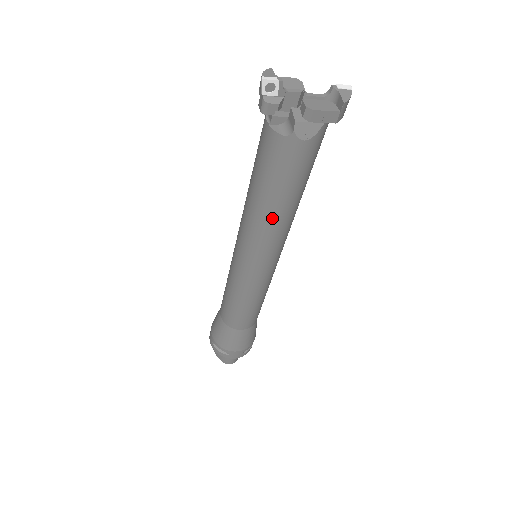
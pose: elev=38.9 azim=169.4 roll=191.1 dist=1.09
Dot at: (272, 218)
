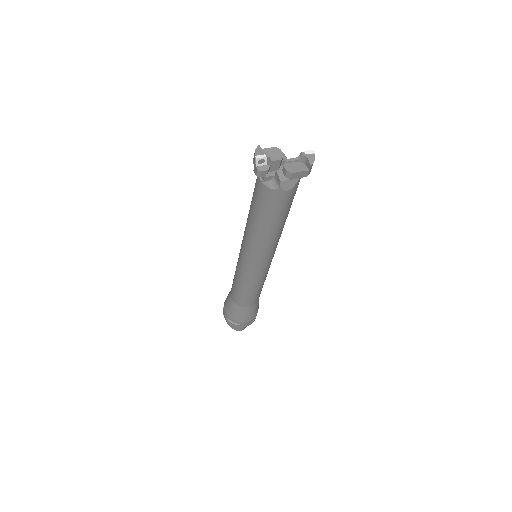
Dot at: (268, 236)
